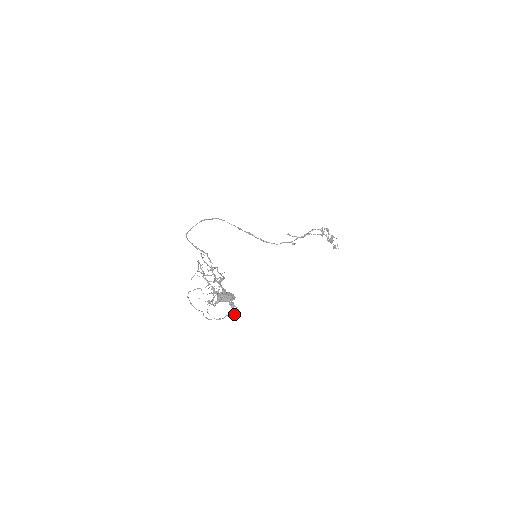
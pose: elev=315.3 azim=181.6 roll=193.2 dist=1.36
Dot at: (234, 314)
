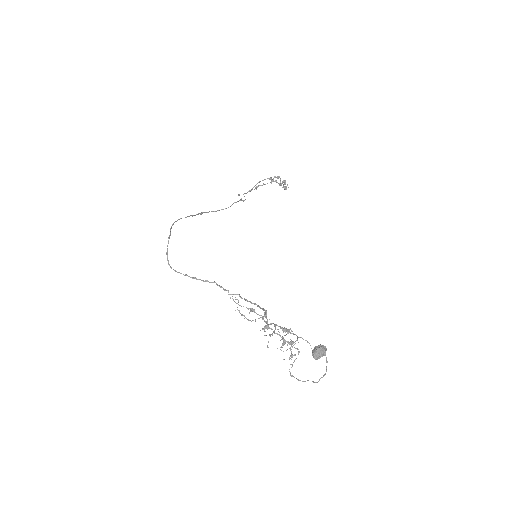
Dot at: occluded
